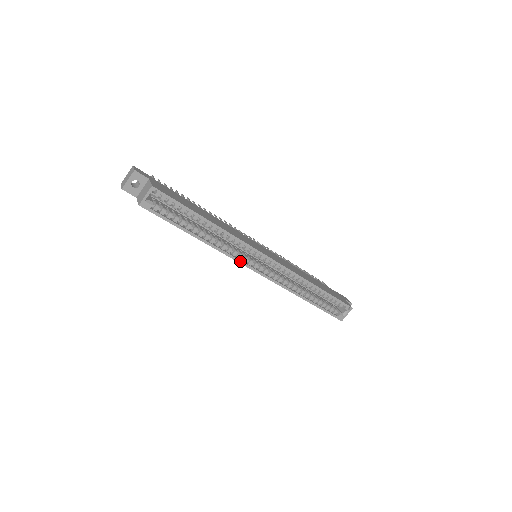
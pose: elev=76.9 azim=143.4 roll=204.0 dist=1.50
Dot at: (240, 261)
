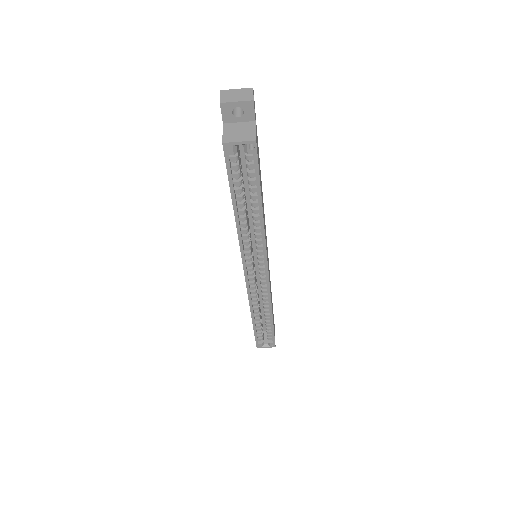
Dot at: (244, 258)
